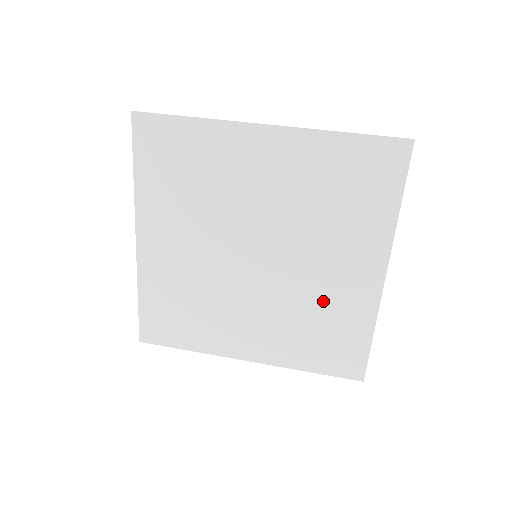
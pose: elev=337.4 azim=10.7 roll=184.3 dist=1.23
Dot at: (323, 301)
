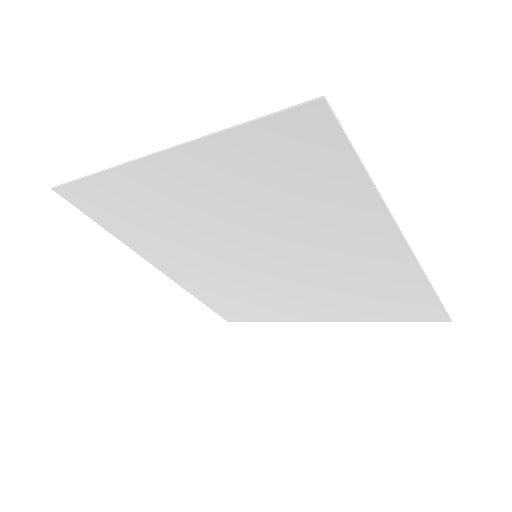
Dot at: (352, 274)
